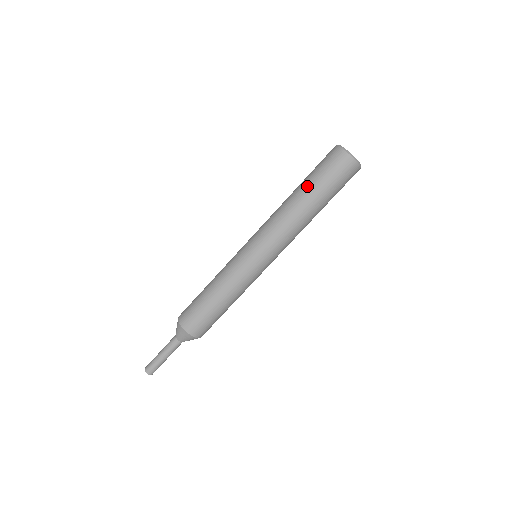
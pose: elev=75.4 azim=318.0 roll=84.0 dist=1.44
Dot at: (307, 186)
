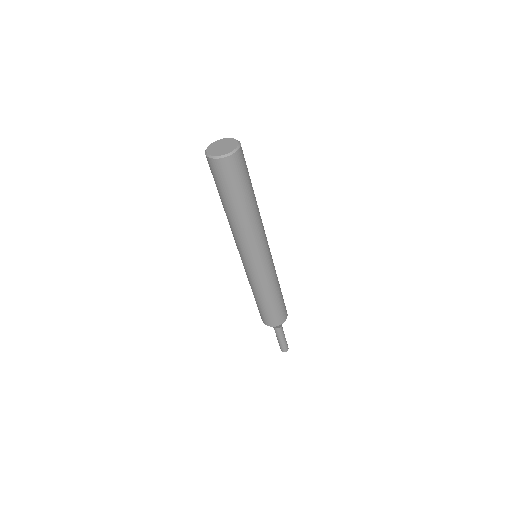
Dot at: (220, 197)
